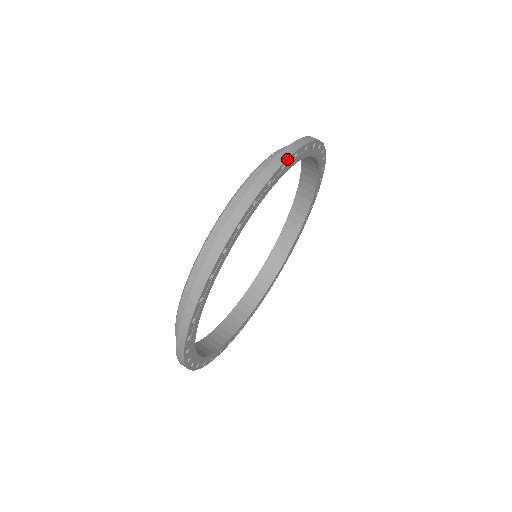
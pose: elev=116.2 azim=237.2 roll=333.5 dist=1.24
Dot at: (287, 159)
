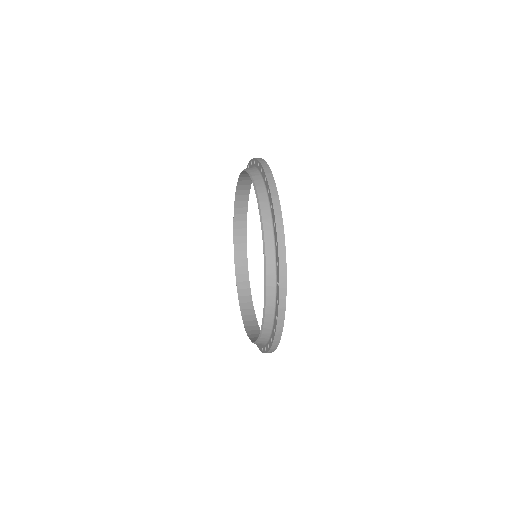
Dot at: occluded
